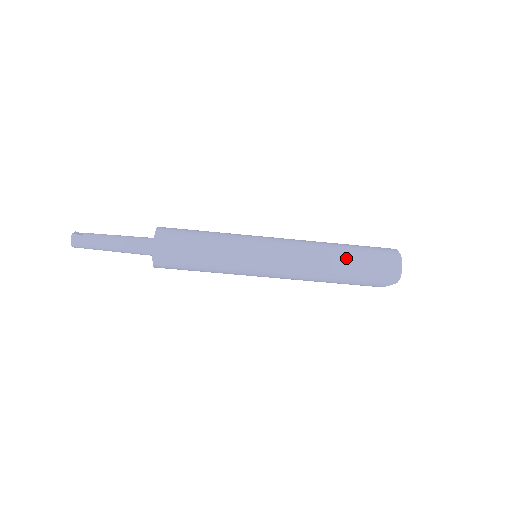
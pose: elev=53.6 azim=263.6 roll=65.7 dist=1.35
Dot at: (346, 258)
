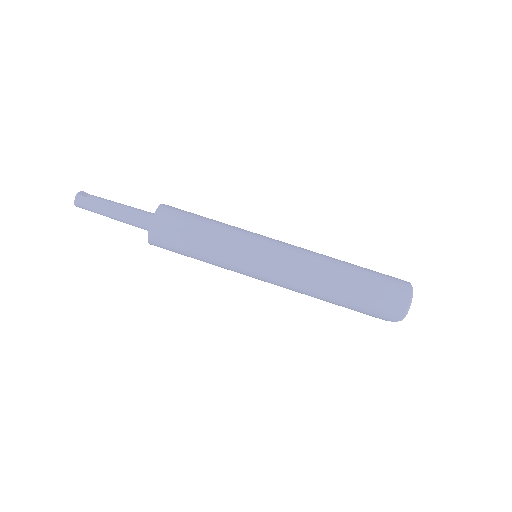
Dot at: (349, 283)
